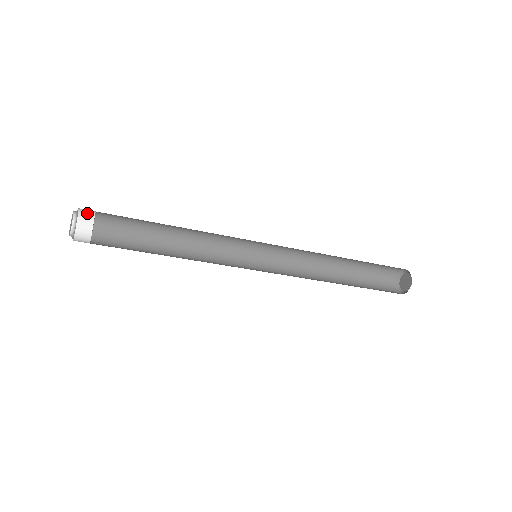
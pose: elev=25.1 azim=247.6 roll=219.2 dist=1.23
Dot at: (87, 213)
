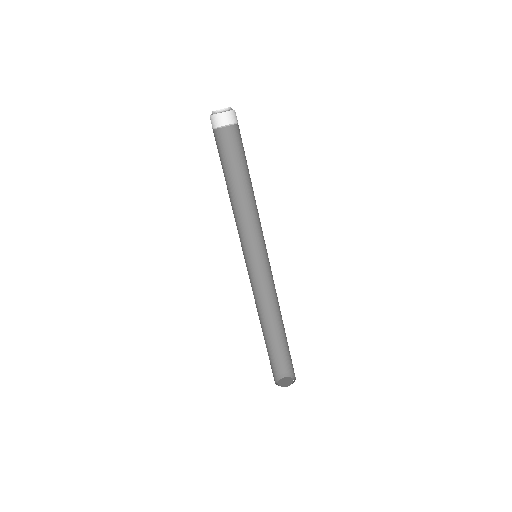
Dot at: (221, 120)
